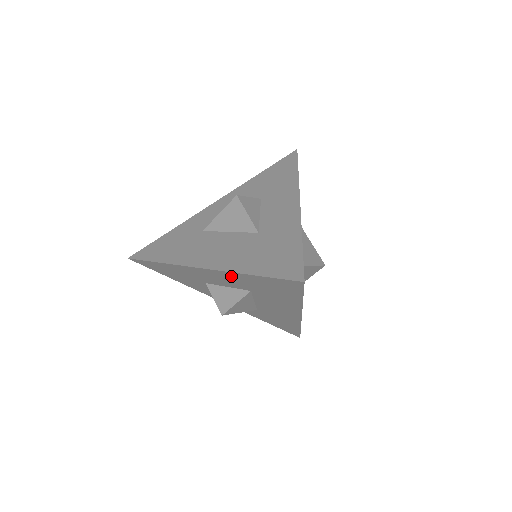
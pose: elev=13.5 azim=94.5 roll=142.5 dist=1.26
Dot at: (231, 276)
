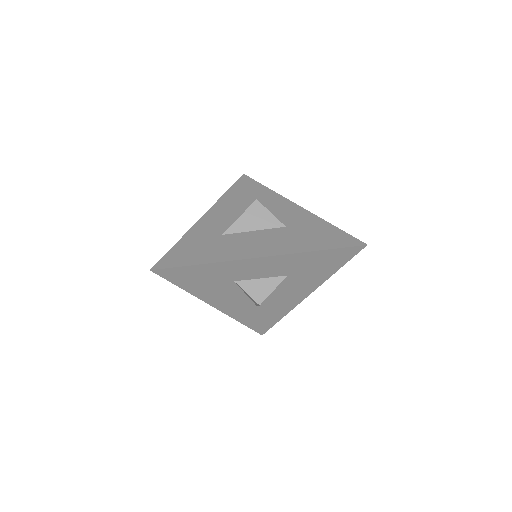
Dot at: (289, 259)
